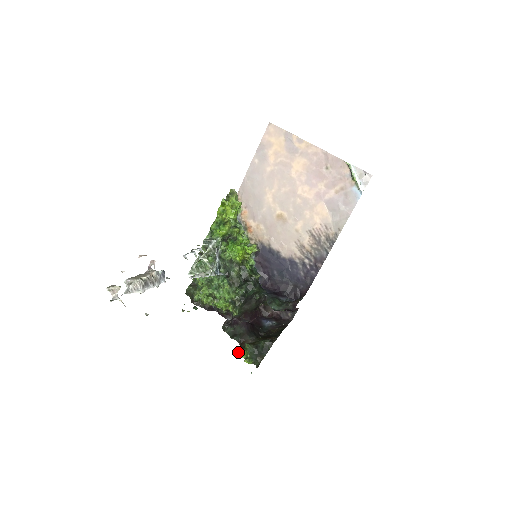
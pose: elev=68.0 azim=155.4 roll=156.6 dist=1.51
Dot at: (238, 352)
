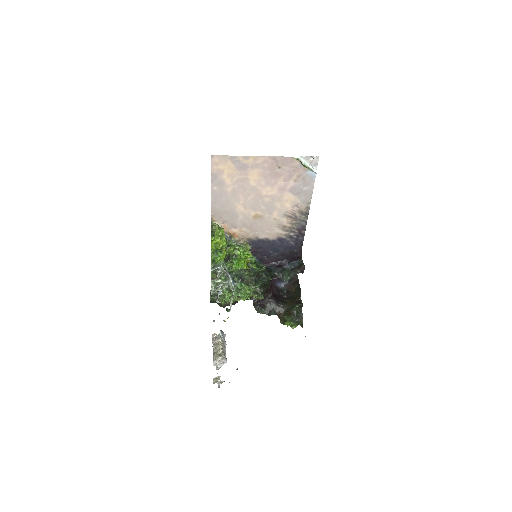
Dot at: occluded
